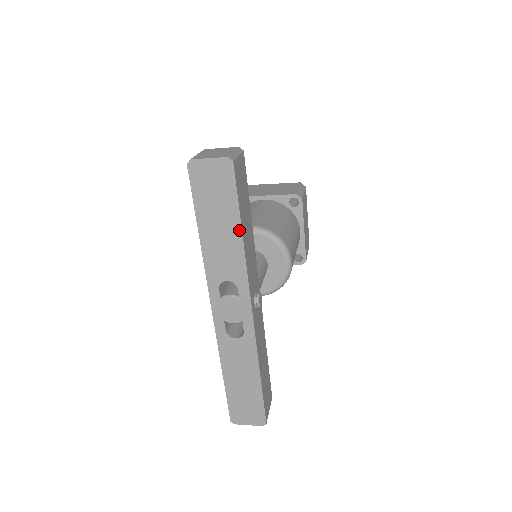
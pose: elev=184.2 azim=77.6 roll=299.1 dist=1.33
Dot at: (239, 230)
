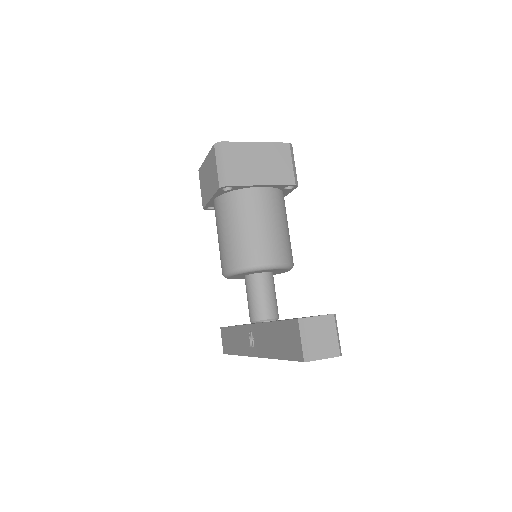
Dot at: occluded
